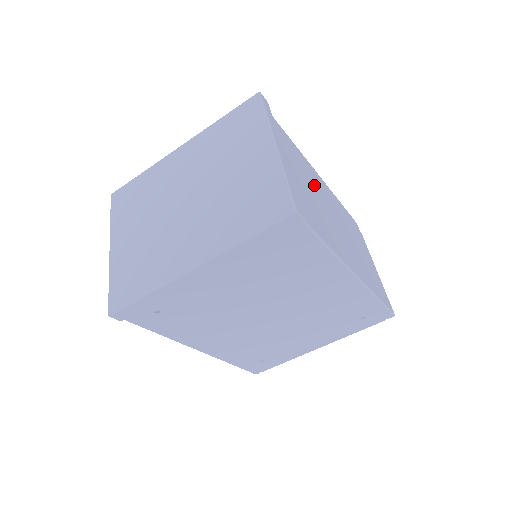
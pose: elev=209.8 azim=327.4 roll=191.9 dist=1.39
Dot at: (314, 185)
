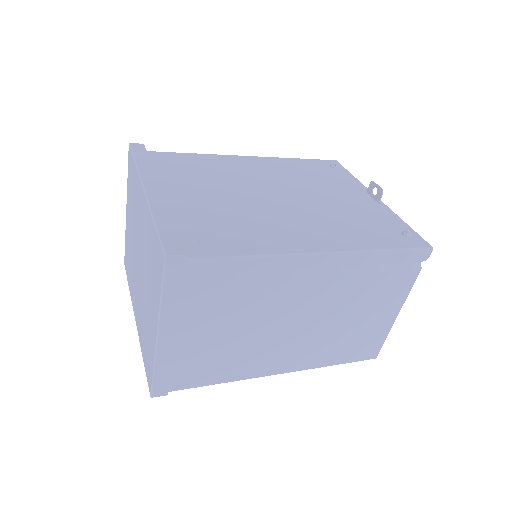
Dot at: (262, 307)
